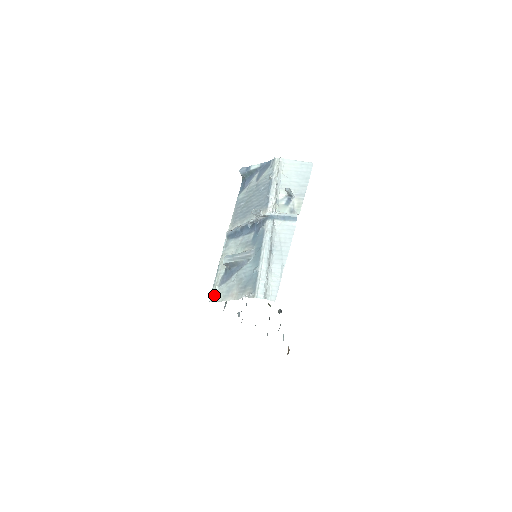
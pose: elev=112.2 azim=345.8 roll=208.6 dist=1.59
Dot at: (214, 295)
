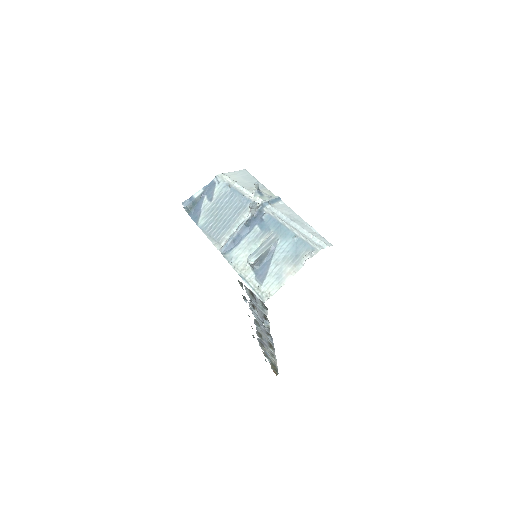
Dot at: (264, 294)
